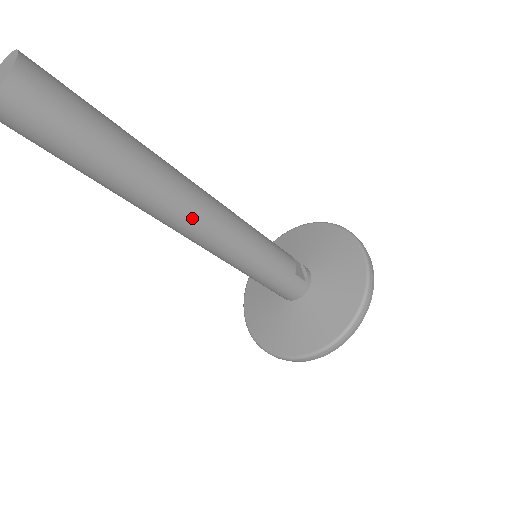
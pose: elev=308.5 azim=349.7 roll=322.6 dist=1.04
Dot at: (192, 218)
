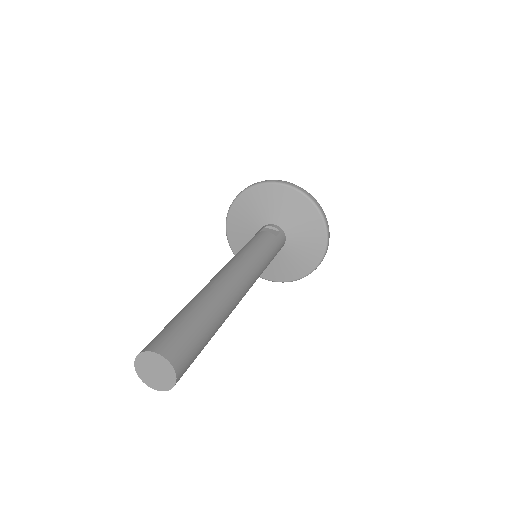
Dot at: (242, 289)
